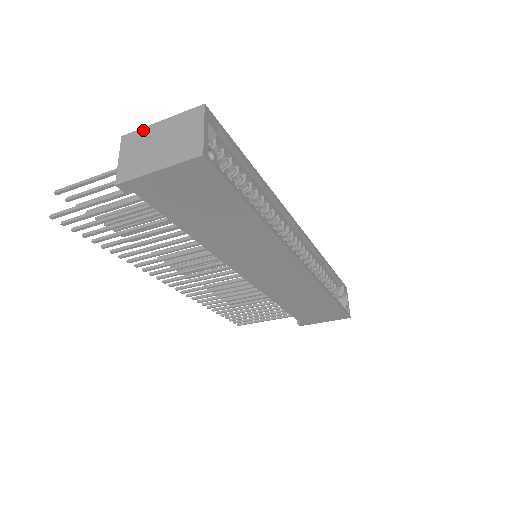
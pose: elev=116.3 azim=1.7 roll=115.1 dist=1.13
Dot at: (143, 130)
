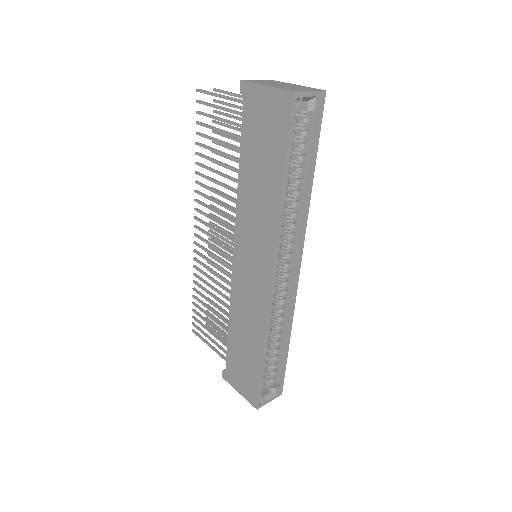
Dot at: (286, 83)
